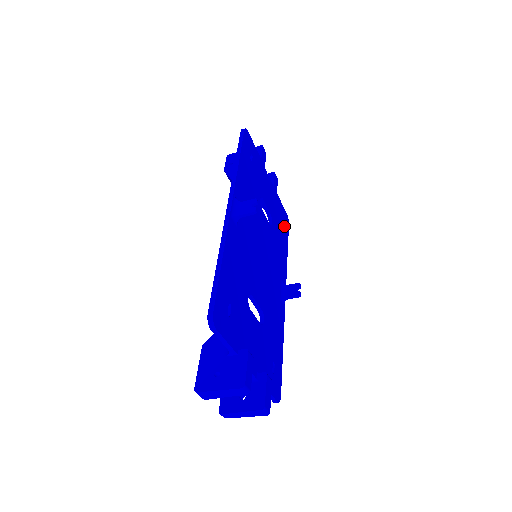
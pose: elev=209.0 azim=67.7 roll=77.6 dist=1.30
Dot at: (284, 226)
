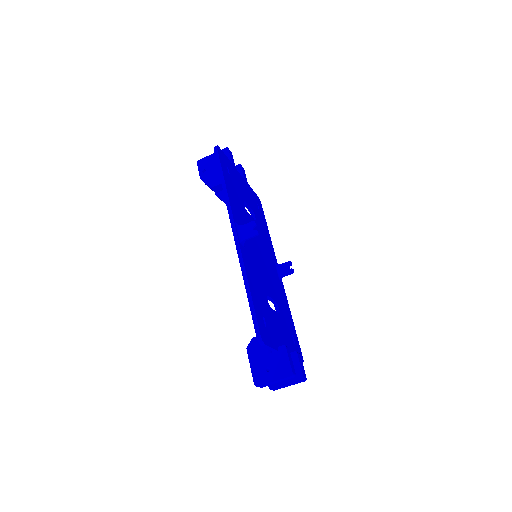
Dot at: (260, 210)
